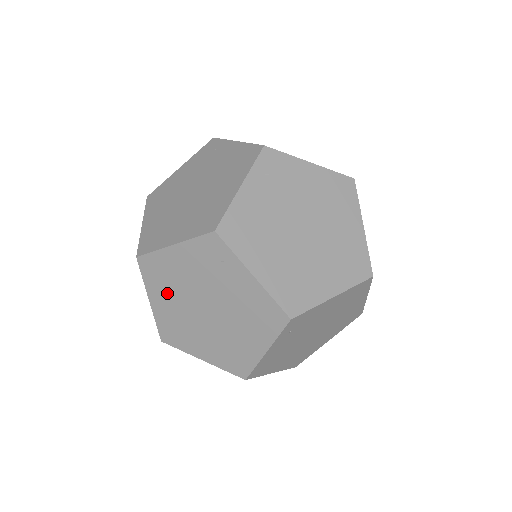
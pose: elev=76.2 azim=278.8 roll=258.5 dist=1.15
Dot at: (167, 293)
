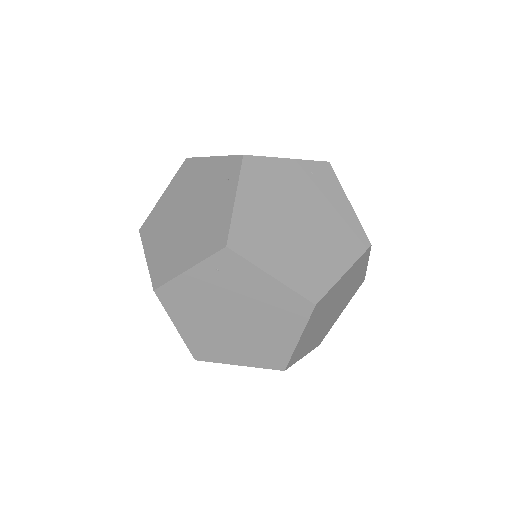
Dot at: (177, 192)
